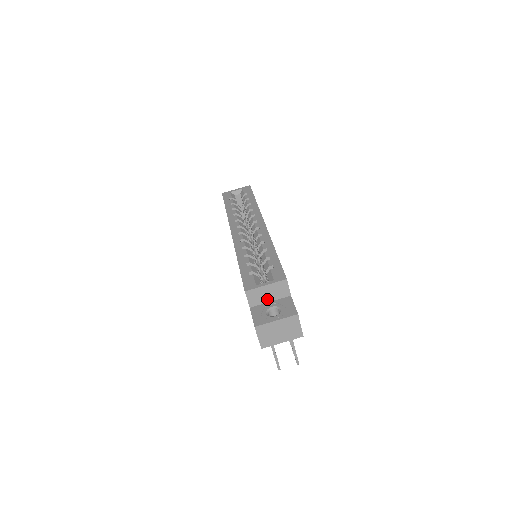
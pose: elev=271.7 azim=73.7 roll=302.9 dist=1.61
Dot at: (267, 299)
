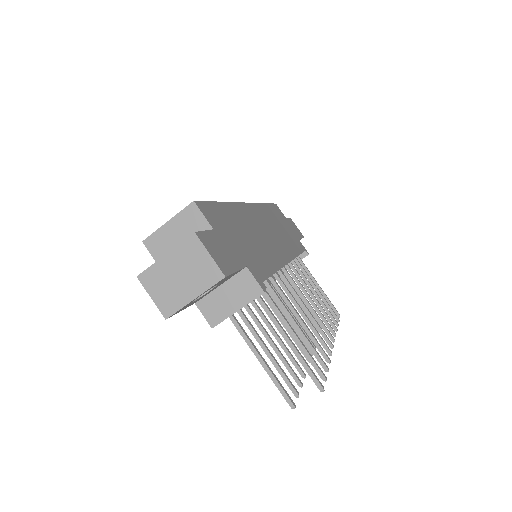
Dot at: occluded
